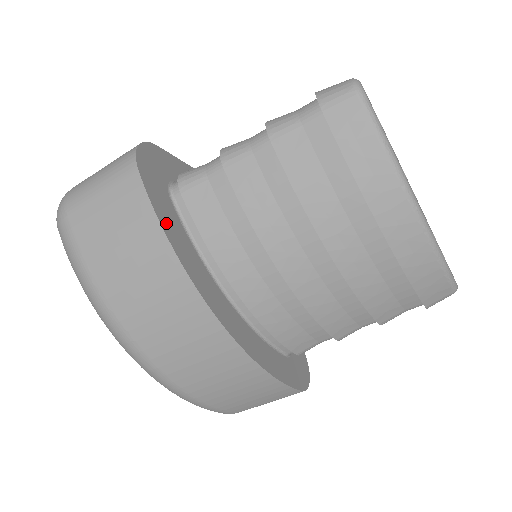
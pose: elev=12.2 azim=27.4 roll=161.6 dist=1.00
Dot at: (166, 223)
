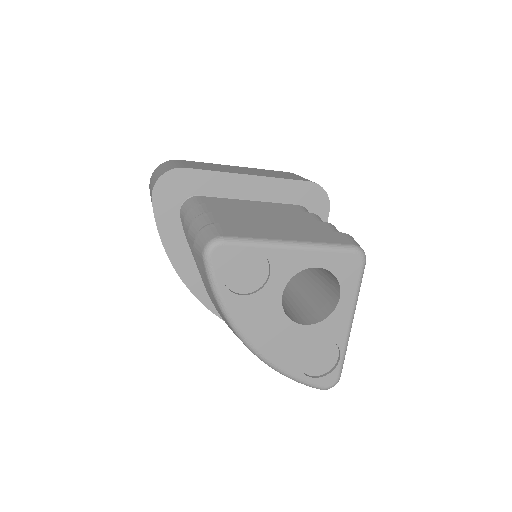
Dot at: (166, 235)
